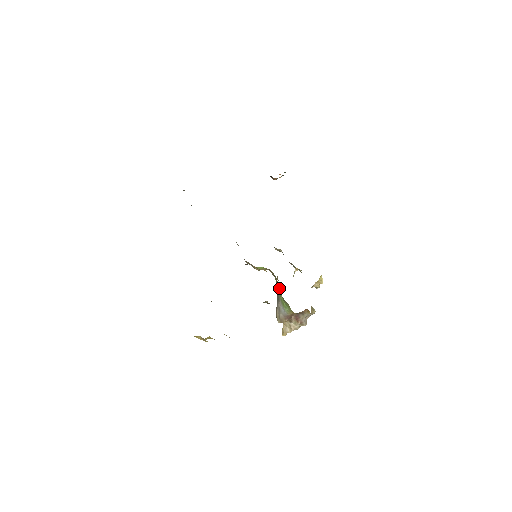
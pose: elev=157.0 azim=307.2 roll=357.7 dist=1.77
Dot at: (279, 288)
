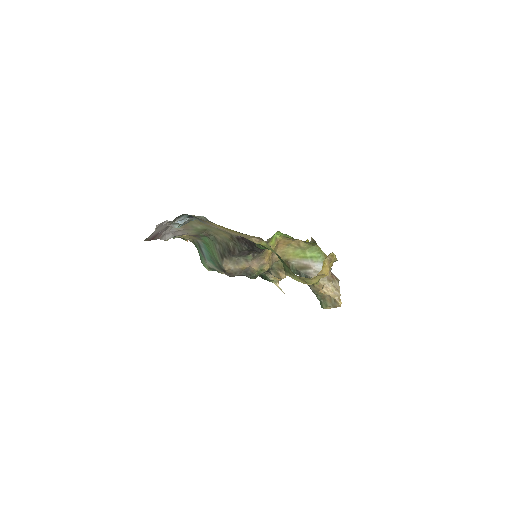
Dot at: (299, 250)
